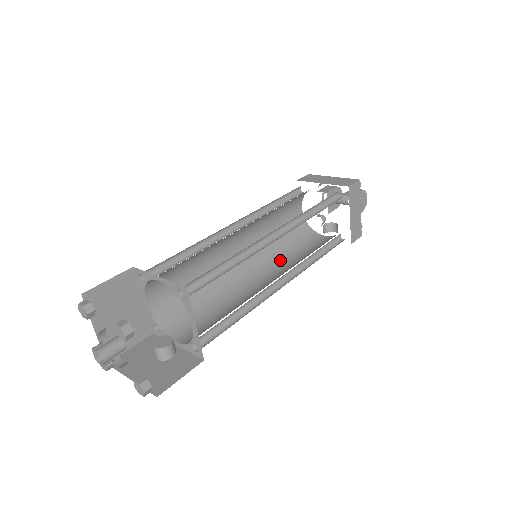
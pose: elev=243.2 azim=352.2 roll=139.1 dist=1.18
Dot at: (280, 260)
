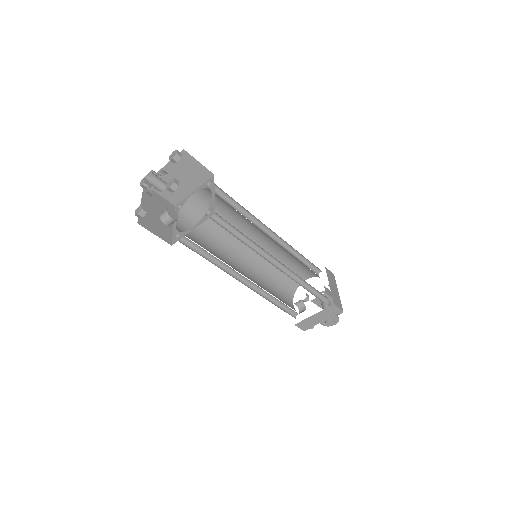
Dot at: (261, 276)
